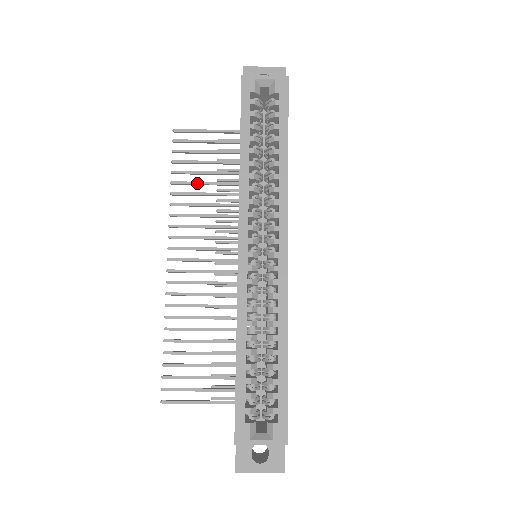
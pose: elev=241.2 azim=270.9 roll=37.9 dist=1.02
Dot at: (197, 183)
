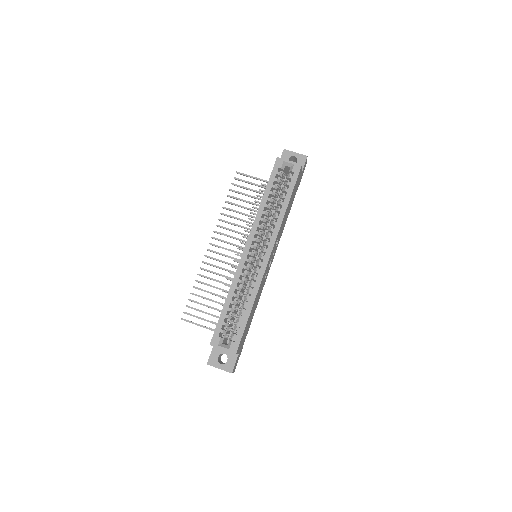
Dot at: (239, 206)
